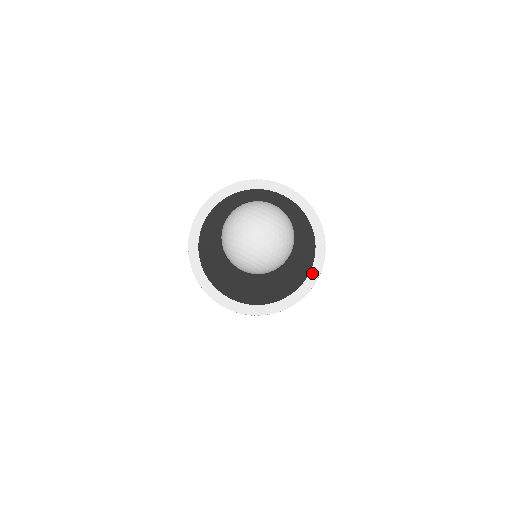
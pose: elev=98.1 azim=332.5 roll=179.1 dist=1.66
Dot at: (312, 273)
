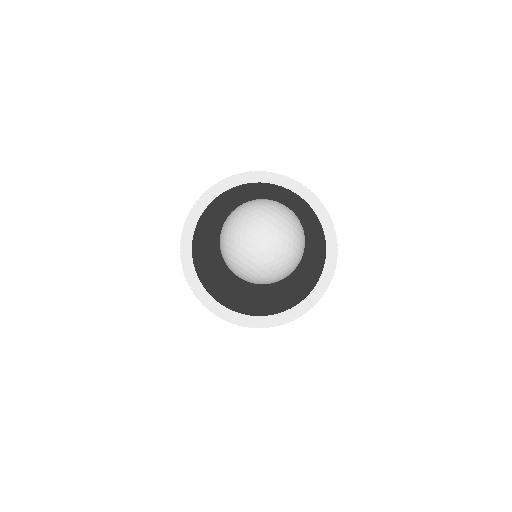
Dot at: (318, 287)
